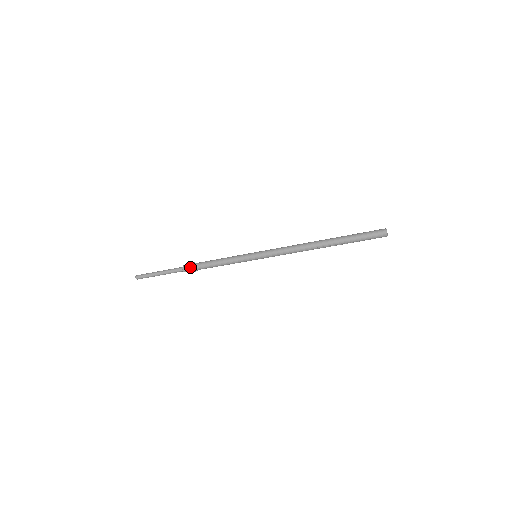
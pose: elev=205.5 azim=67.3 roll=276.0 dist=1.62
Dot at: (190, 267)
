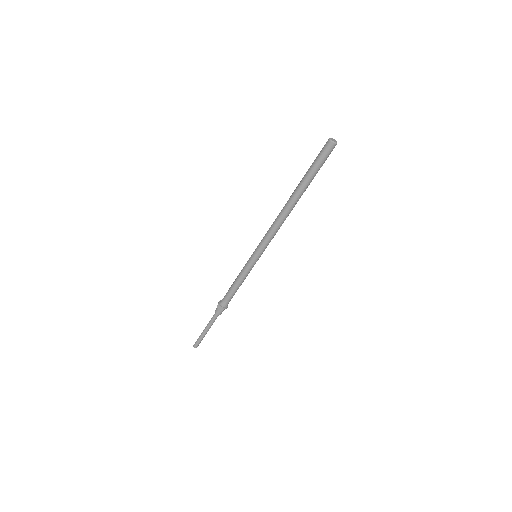
Dot at: (221, 308)
